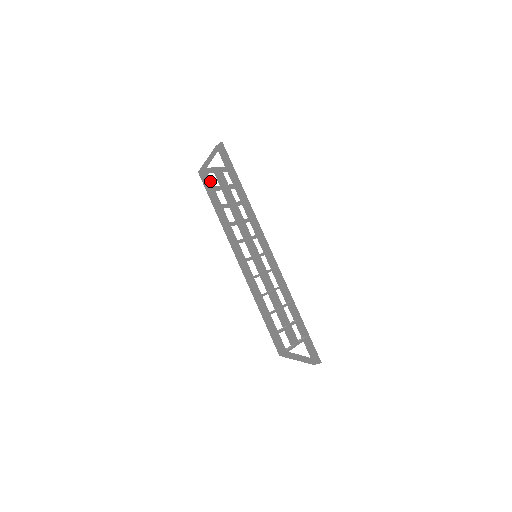
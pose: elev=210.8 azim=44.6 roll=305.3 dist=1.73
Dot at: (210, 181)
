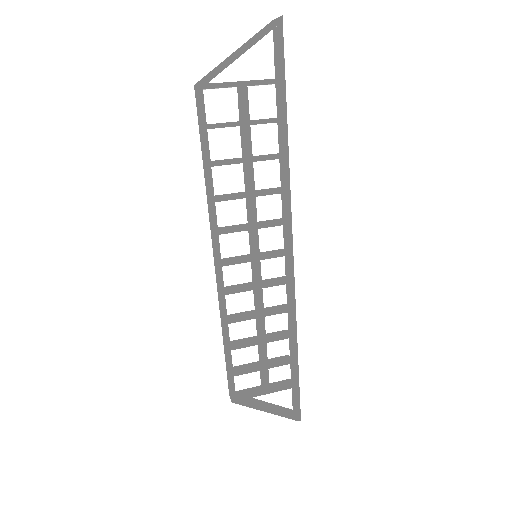
Dot at: (203, 113)
